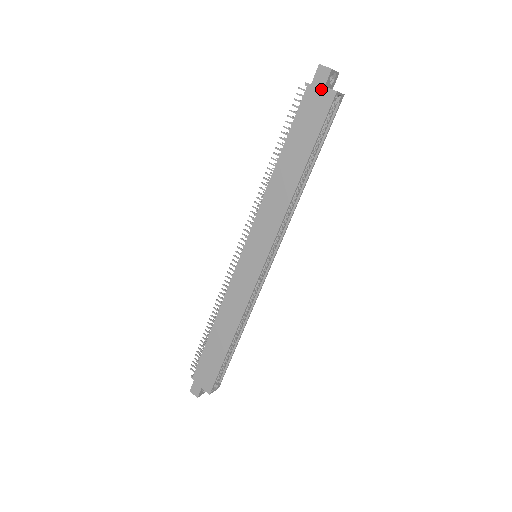
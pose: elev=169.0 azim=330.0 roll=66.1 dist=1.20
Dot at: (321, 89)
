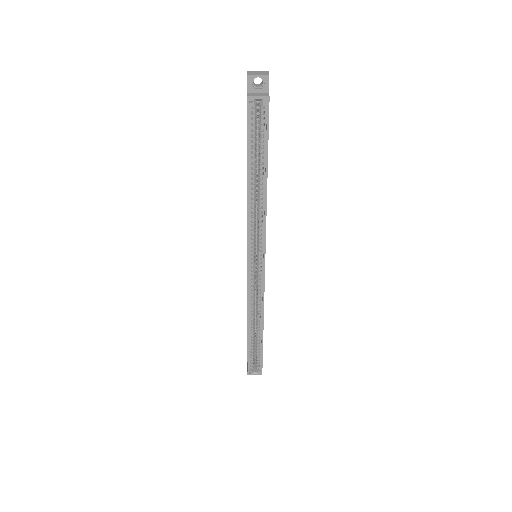
Dot at: occluded
